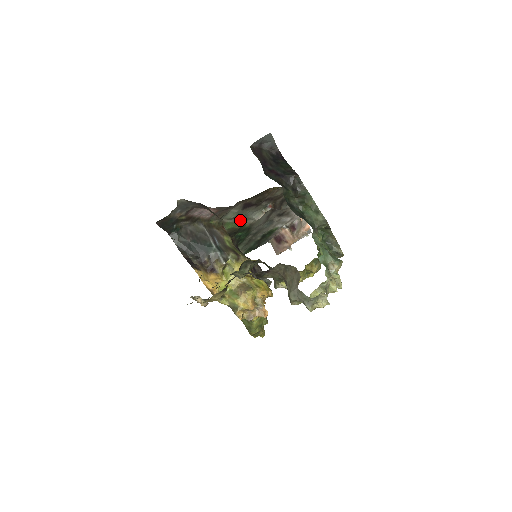
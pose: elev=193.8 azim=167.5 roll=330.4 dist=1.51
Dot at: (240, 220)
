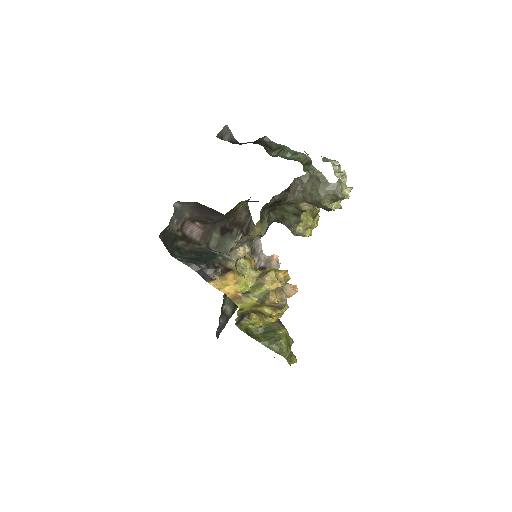
Dot at: occluded
